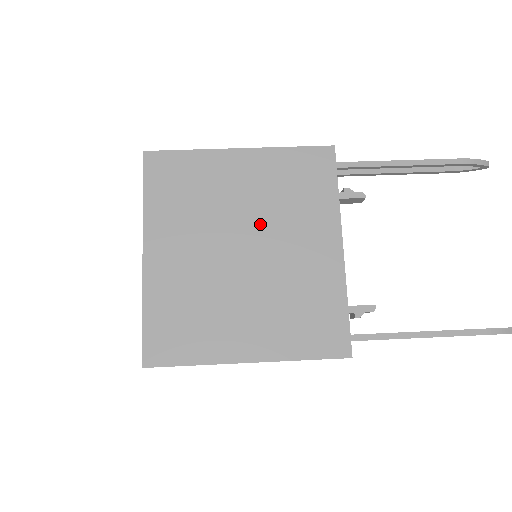
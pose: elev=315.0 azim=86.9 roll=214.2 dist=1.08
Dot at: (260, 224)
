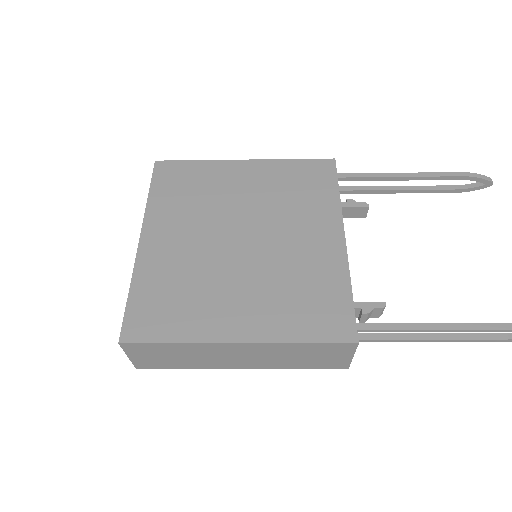
Dot at: (260, 217)
